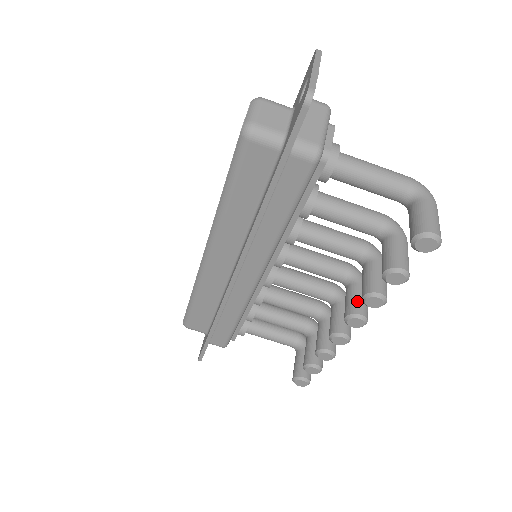
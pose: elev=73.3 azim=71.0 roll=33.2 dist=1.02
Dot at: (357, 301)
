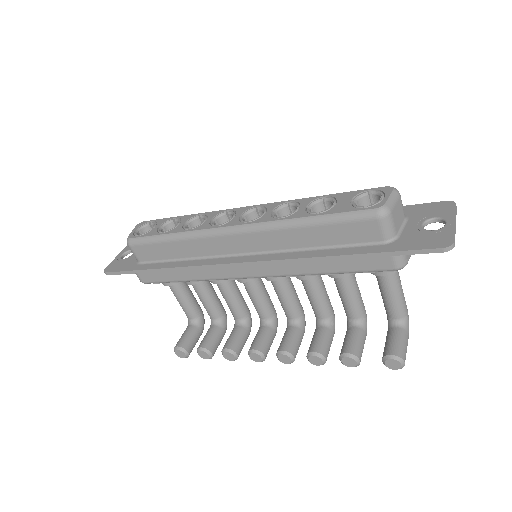
Dot at: (296, 345)
